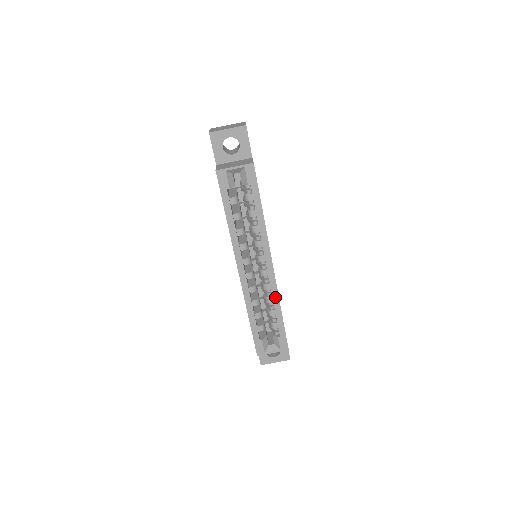
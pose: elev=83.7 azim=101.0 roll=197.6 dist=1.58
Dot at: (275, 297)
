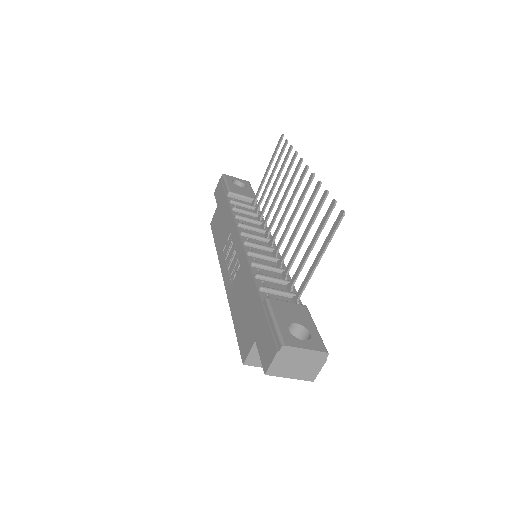
Dot at: occluded
